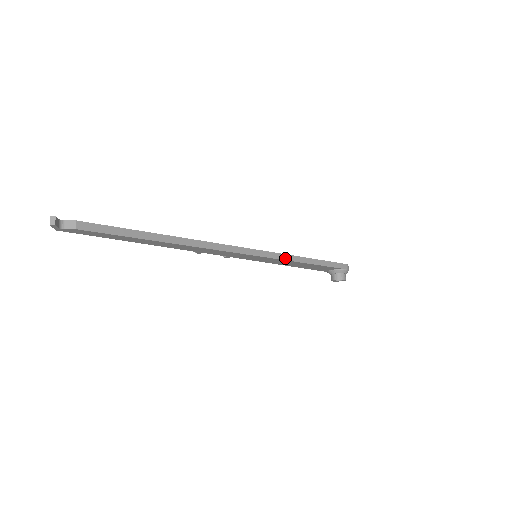
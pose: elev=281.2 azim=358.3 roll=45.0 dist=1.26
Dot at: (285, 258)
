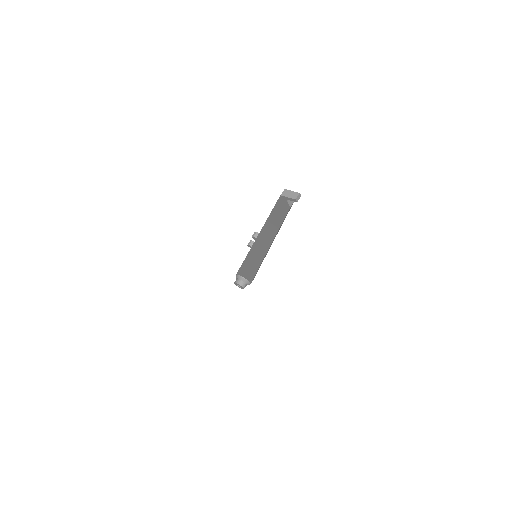
Dot at: occluded
